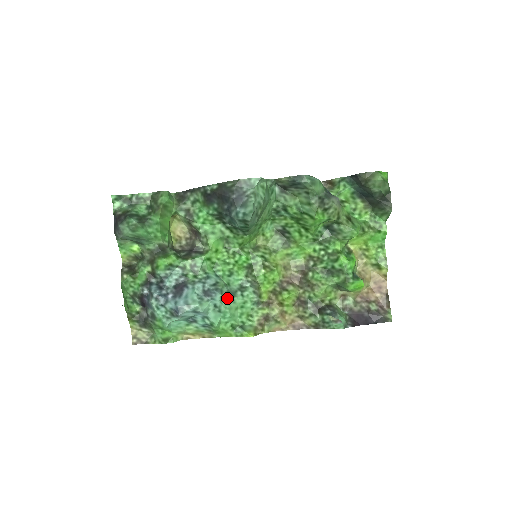
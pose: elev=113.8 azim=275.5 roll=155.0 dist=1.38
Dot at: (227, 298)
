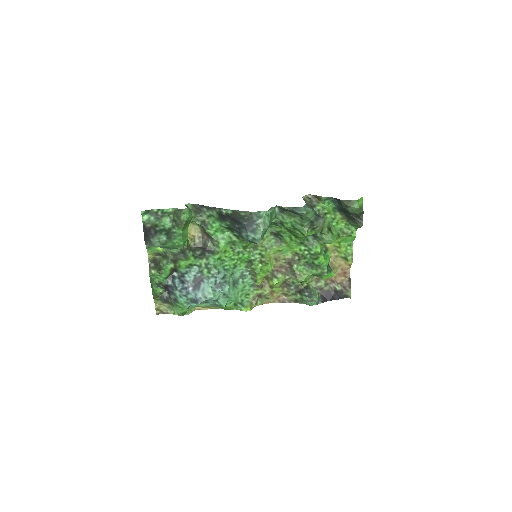
Dot at: (233, 287)
